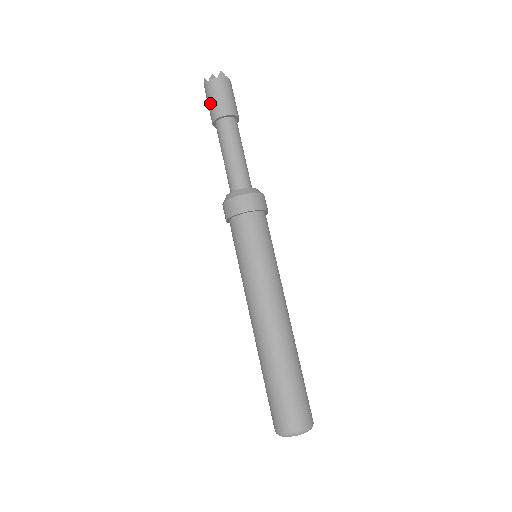
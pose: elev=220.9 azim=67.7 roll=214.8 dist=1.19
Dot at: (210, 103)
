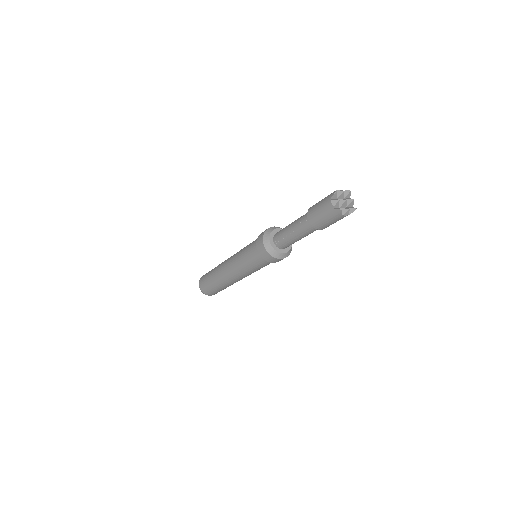
Dot at: (326, 222)
